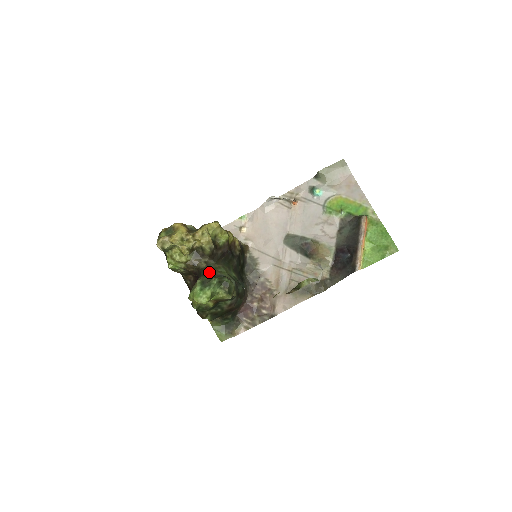
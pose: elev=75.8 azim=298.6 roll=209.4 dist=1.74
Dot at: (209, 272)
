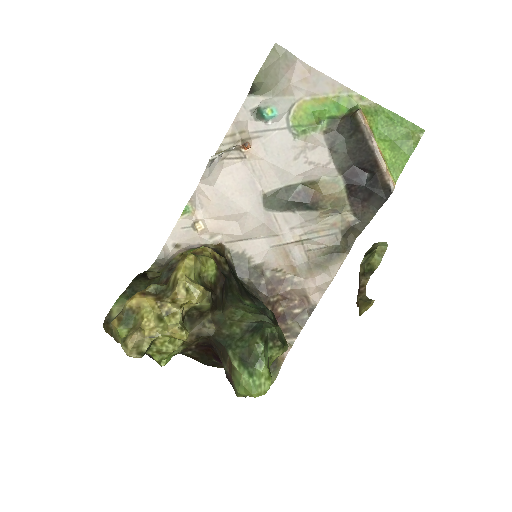
Dot at: (229, 333)
